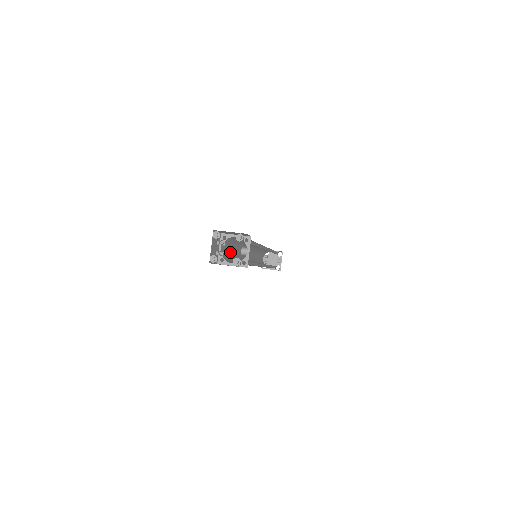
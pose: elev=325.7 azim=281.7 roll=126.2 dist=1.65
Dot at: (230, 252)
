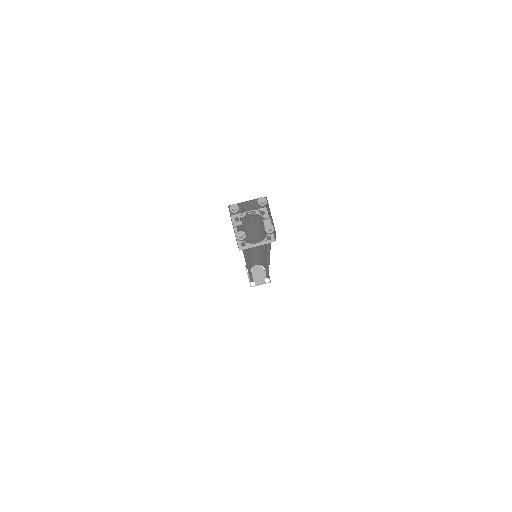
Dot at: occluded
